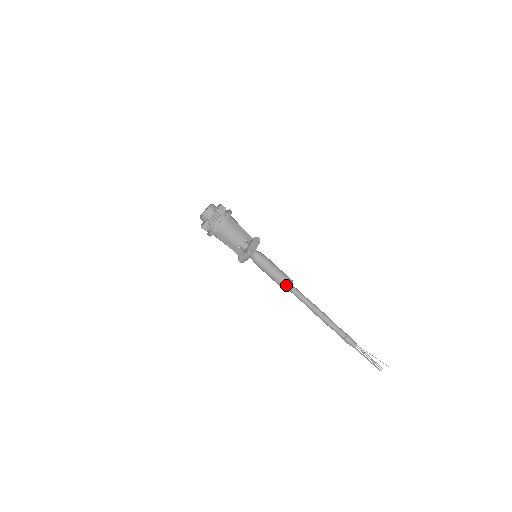
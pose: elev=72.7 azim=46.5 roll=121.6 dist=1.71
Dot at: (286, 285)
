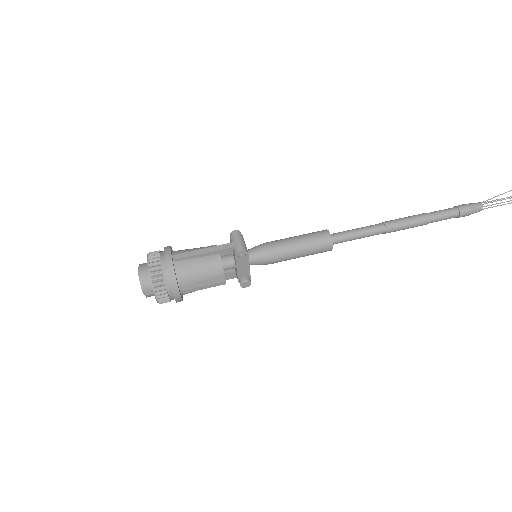
Dot at: (322, 231)
